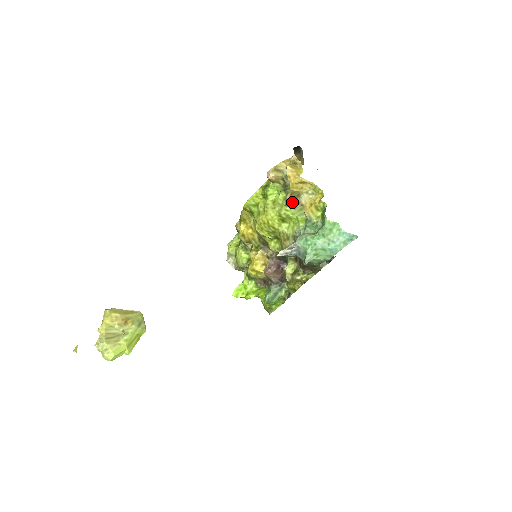
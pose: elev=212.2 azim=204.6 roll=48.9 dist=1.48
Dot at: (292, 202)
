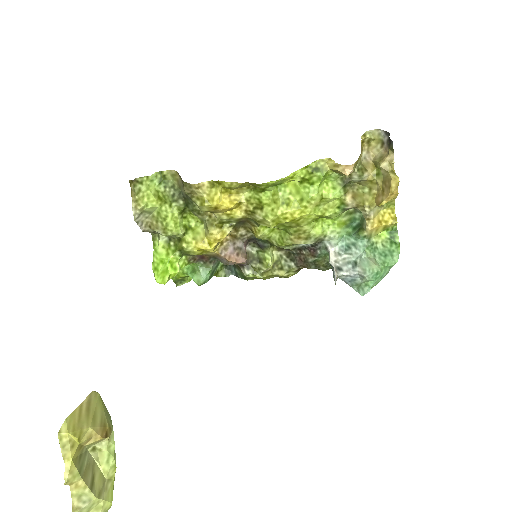
Dot at: (351, 208)
